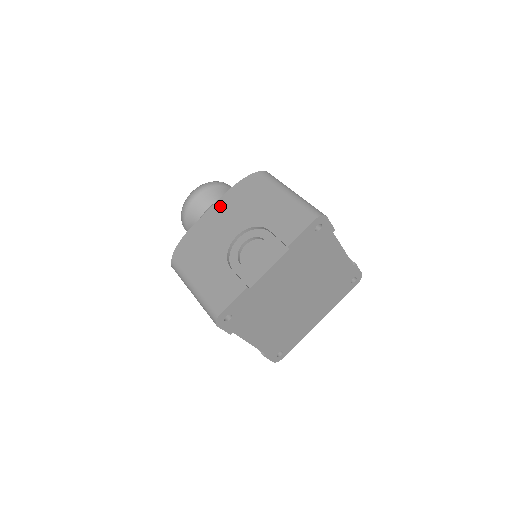
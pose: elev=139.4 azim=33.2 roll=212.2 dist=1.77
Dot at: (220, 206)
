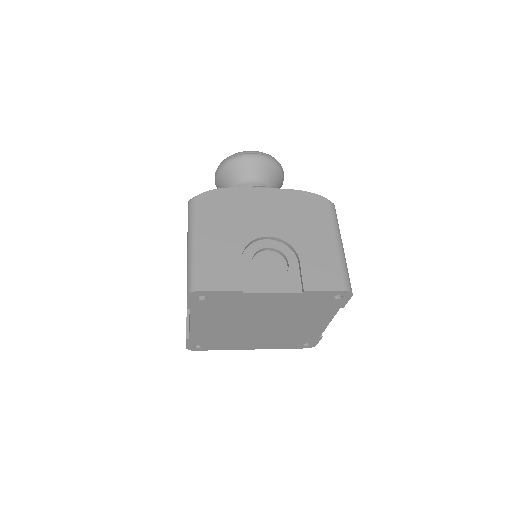
Dot at: (275, 196)
